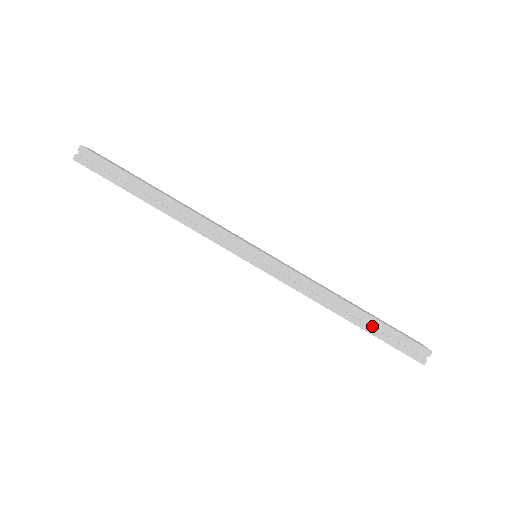
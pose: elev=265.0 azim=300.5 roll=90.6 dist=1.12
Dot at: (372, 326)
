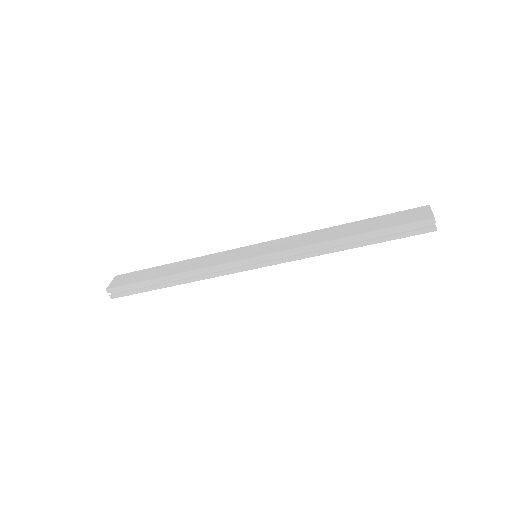
Dot at: (372, 237)
